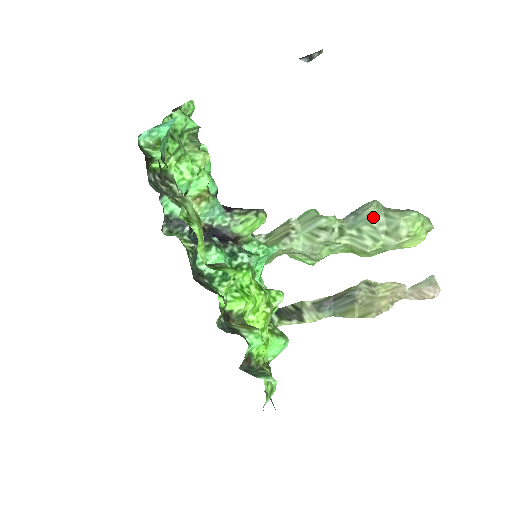
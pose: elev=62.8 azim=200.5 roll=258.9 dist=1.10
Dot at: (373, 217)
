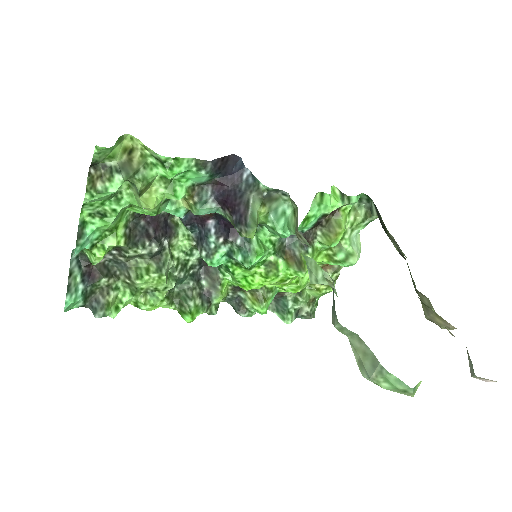
Dot at: occluded
